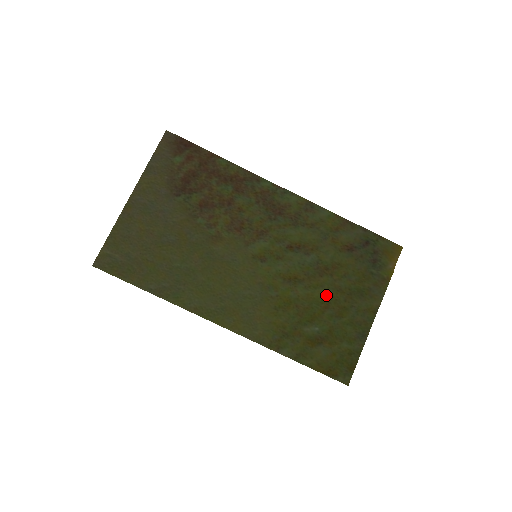
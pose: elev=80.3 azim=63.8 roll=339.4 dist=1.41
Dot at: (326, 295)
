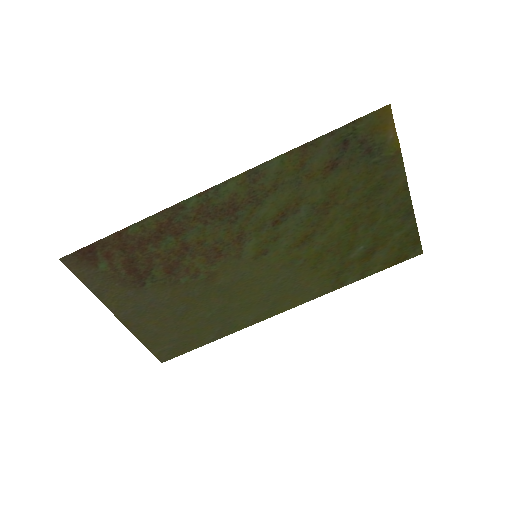
Dot at: (346, 221)
